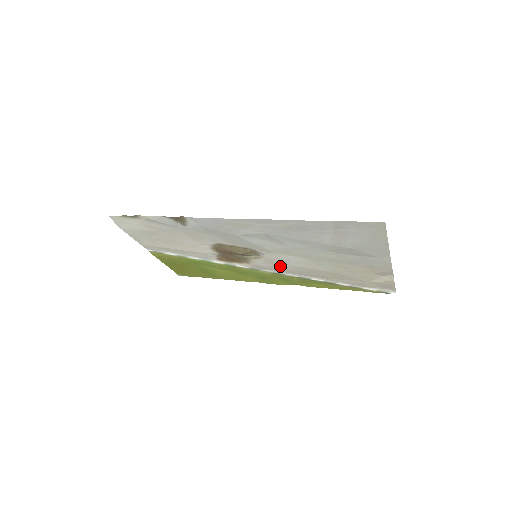
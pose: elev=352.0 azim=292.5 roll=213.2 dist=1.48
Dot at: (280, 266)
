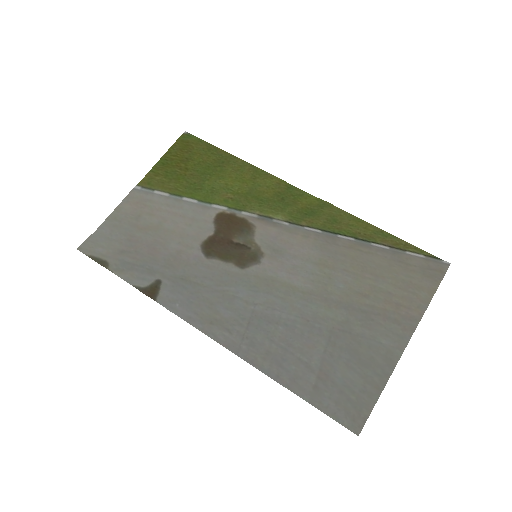
Dot at: (291, 248)
